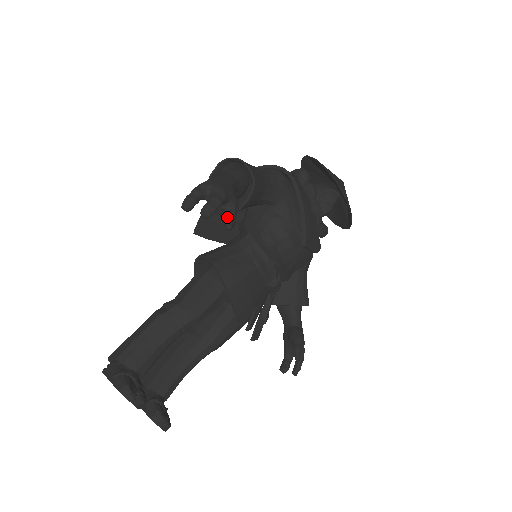
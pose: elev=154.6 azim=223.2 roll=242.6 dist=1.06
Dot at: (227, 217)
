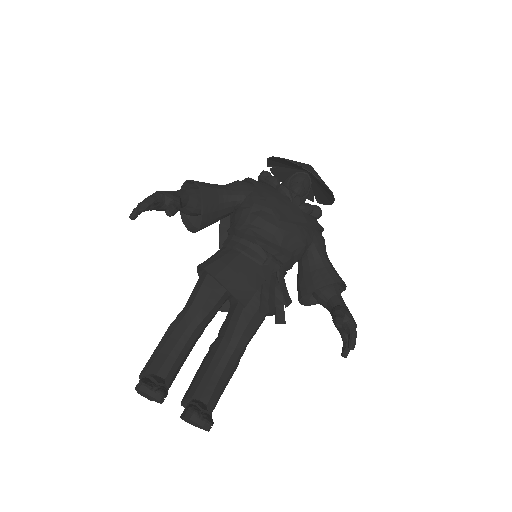
Dot at: (167, 209)
